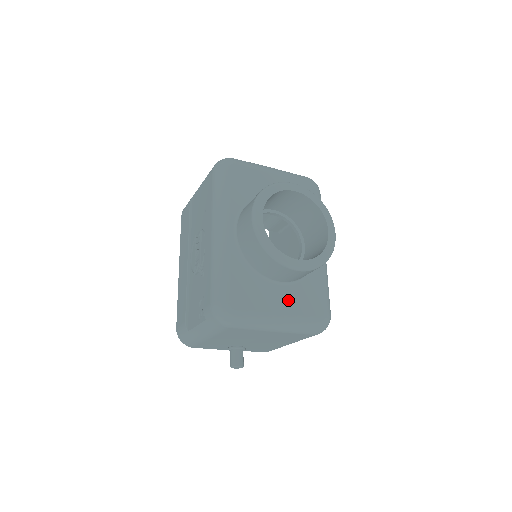
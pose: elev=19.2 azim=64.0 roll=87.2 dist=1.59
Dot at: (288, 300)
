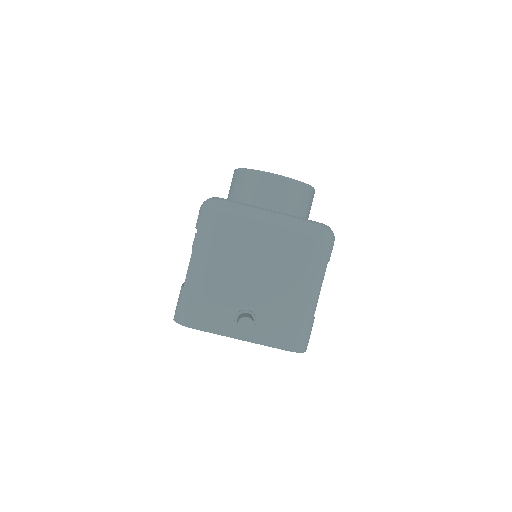
Dot at: occluded
